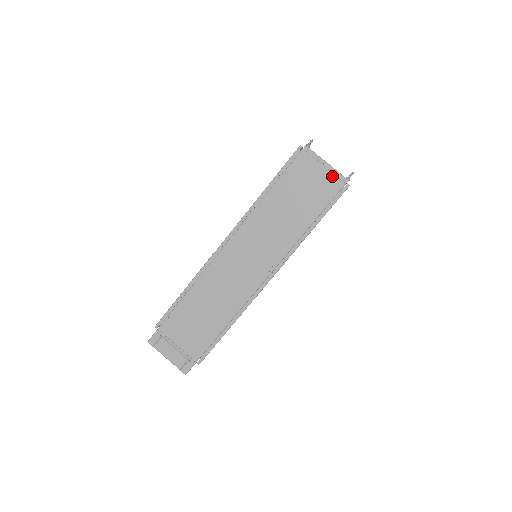
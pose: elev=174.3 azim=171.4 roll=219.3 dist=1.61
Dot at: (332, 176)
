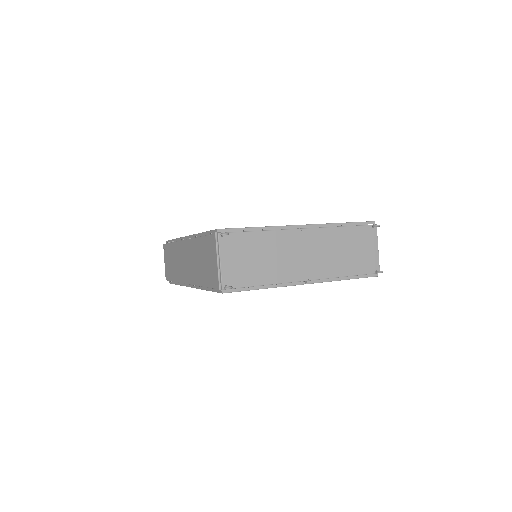
Dot at: (217, 274)
